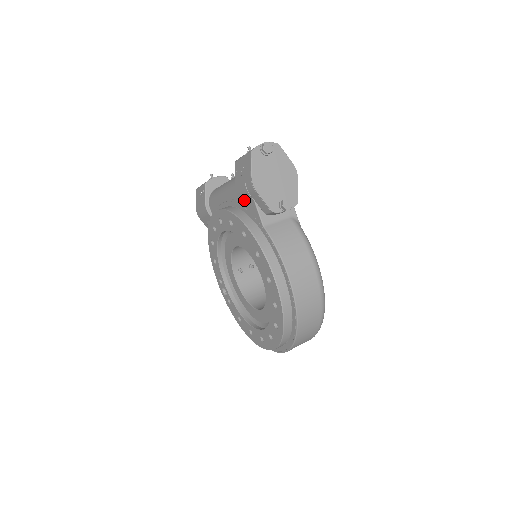
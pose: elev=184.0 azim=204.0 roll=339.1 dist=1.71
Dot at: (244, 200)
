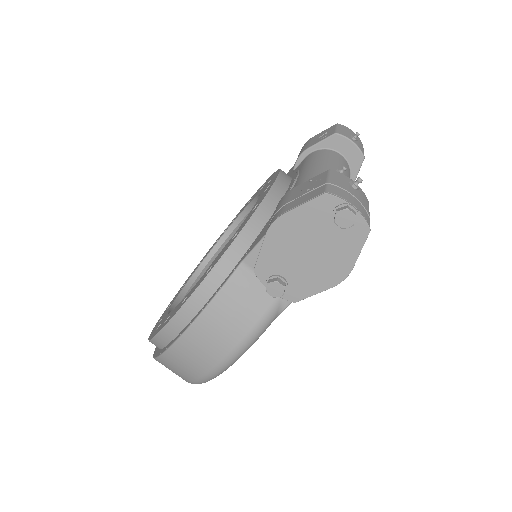
Dot at: occluded
